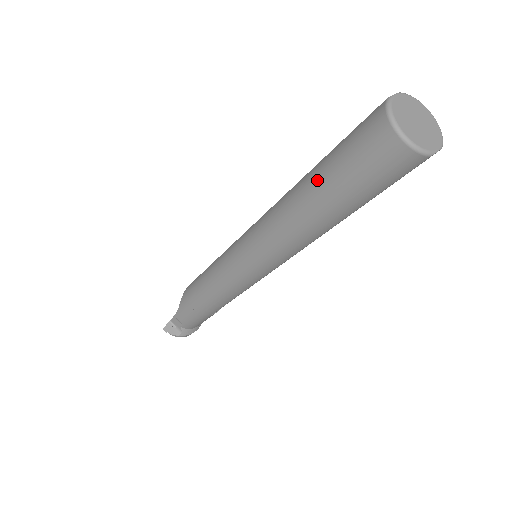
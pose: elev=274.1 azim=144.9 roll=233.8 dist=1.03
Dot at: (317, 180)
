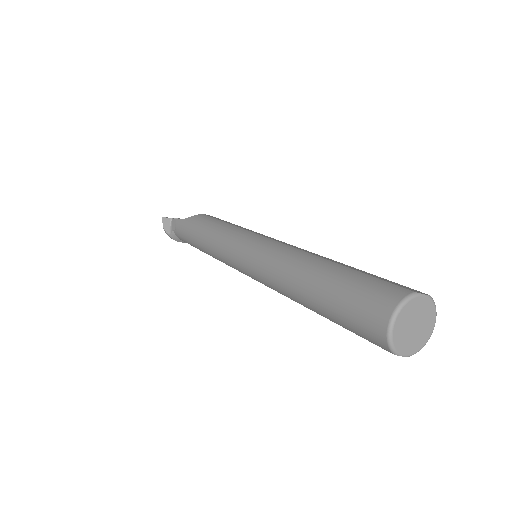
Dot at: (327, 275)
